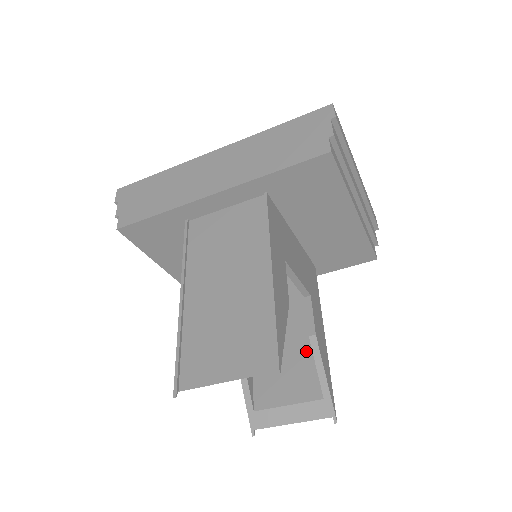
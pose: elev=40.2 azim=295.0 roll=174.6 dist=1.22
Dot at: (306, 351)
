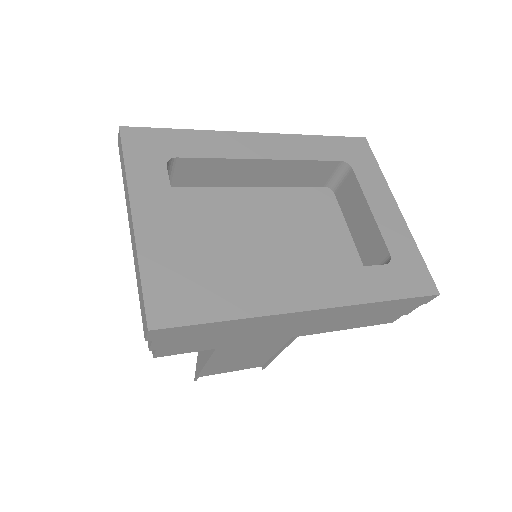
Dot at: occluded
